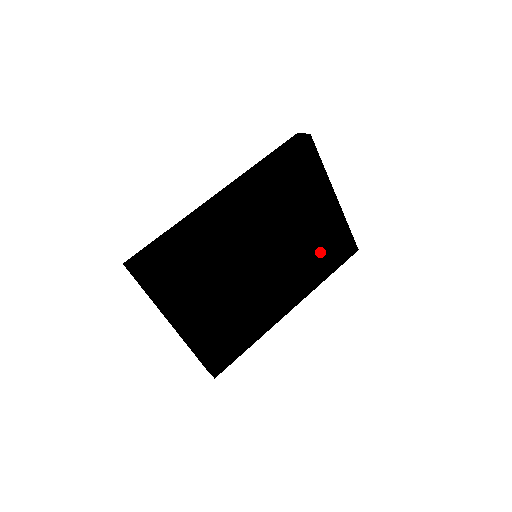
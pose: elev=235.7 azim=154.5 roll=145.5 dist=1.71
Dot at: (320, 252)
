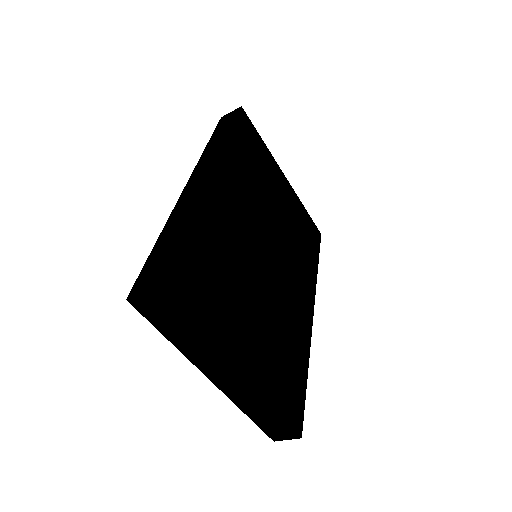
Dot at: (301, 239)
